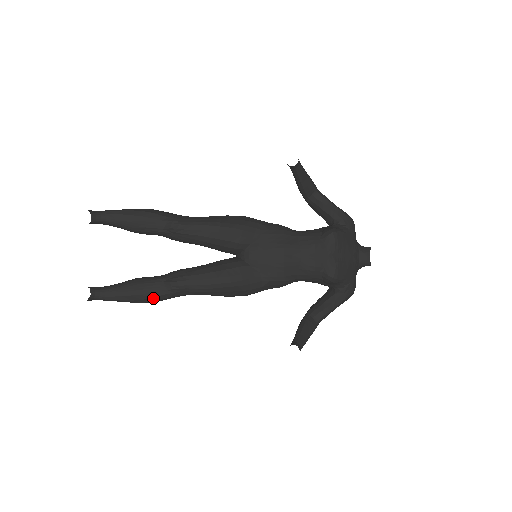
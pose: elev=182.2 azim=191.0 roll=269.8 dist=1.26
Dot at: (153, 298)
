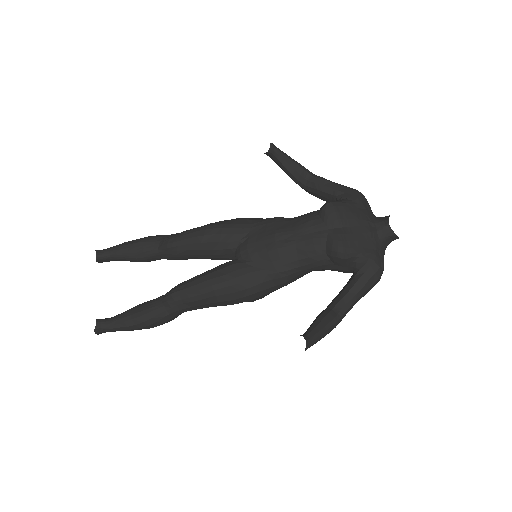
Dot at: (153, 318)
